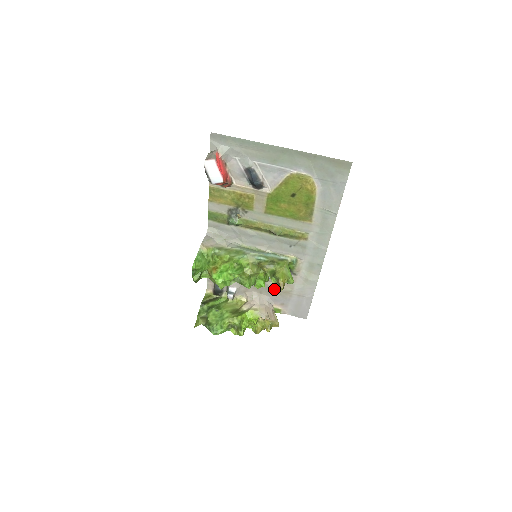
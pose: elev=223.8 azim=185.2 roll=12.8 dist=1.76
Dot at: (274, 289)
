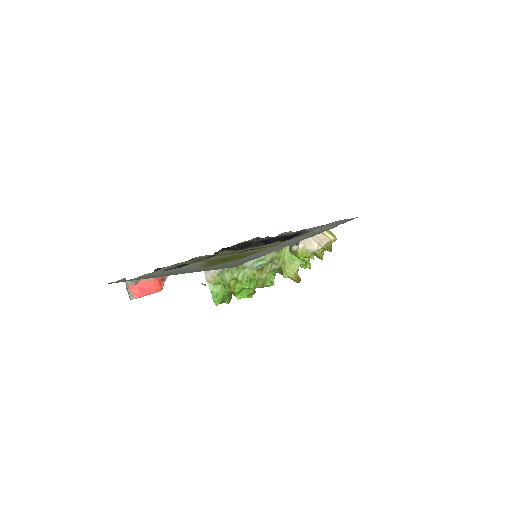
Dot at: occluded
